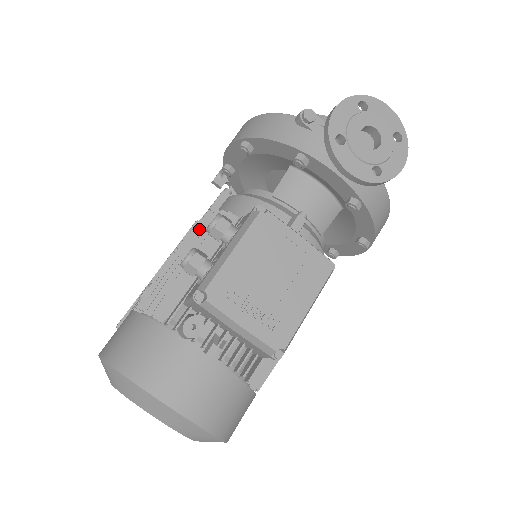
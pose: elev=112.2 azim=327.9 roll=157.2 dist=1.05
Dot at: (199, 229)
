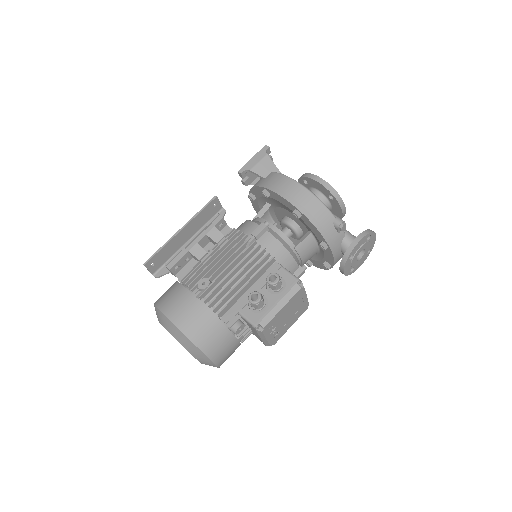
Dot at: (252, 261)
